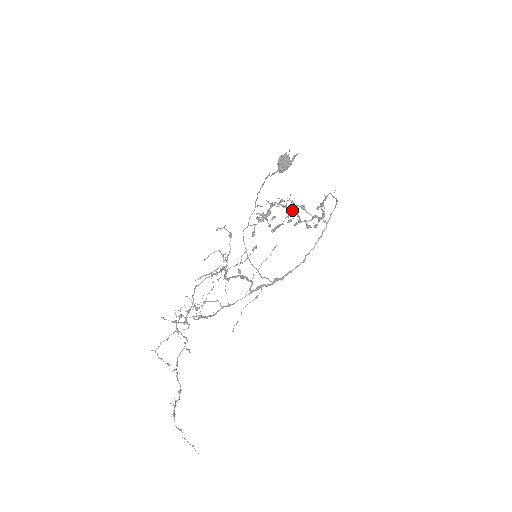
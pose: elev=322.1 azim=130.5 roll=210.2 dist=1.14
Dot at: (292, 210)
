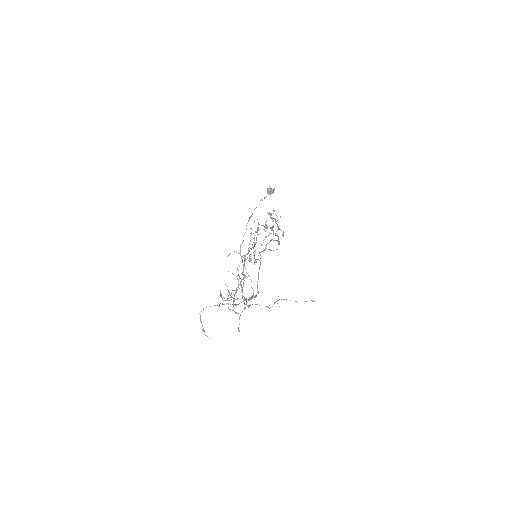
Dot at: occluded
